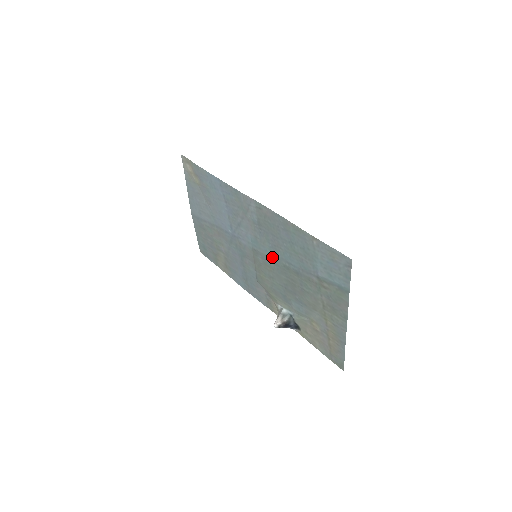
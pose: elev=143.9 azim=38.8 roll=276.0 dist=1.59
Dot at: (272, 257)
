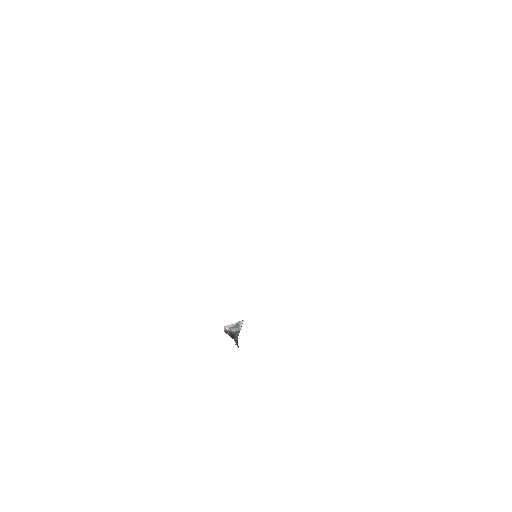
Dot at: occluded
